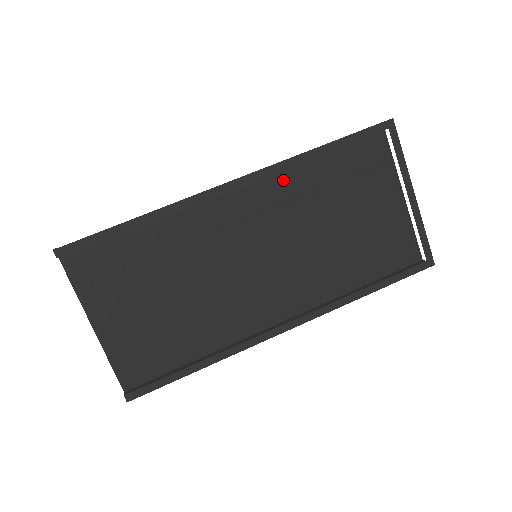
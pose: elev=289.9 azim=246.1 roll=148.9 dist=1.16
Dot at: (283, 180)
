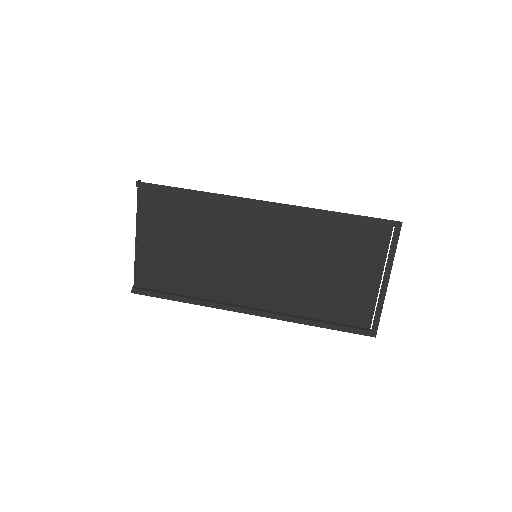
Dot at: (300, 219)
